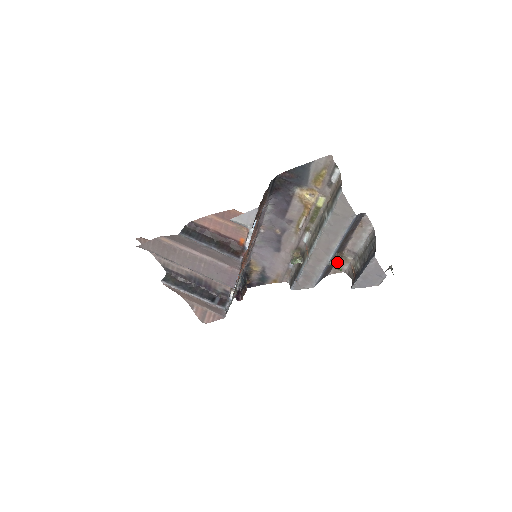
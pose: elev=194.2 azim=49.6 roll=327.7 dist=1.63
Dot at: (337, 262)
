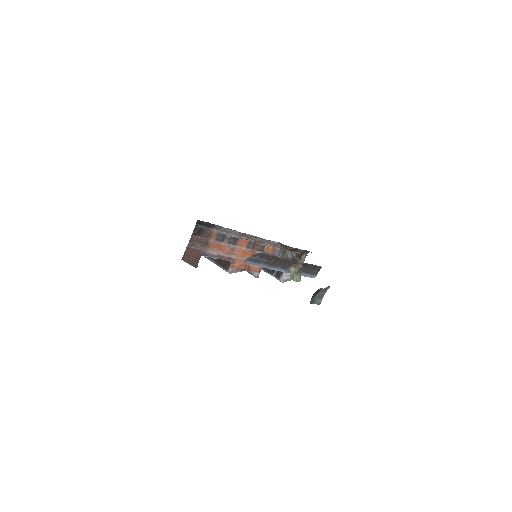
Dot at: (292, 274)
